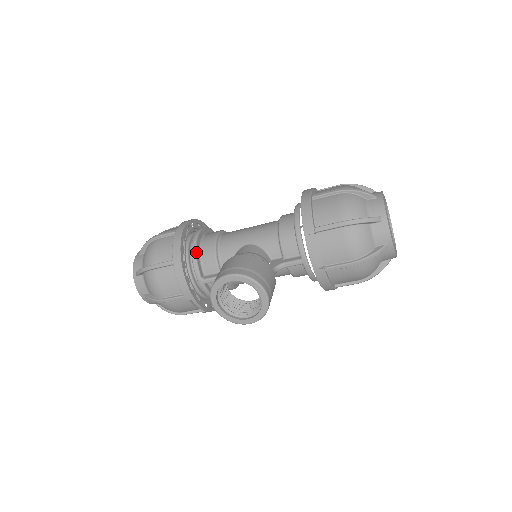
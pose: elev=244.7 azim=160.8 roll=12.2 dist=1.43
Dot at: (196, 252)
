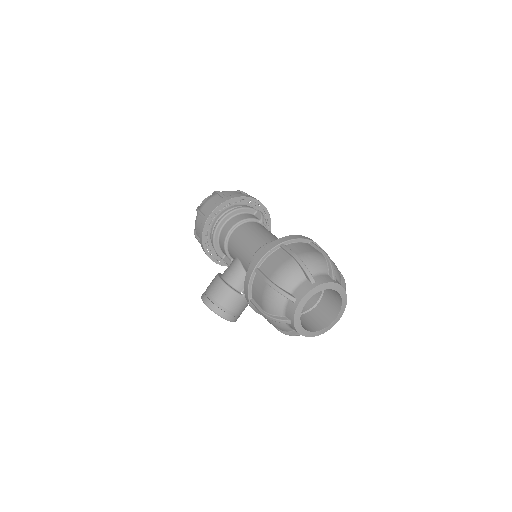
Dot at: (214, 243)
